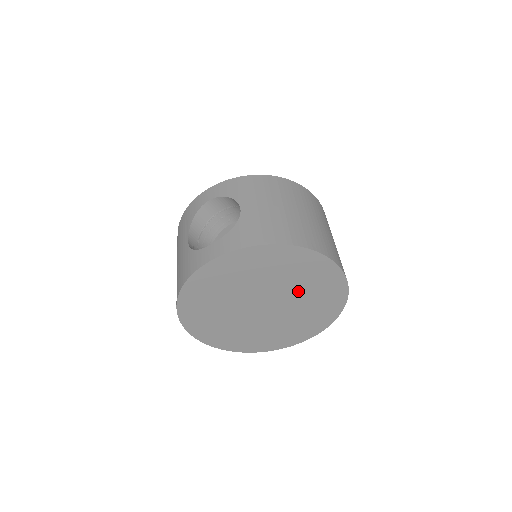
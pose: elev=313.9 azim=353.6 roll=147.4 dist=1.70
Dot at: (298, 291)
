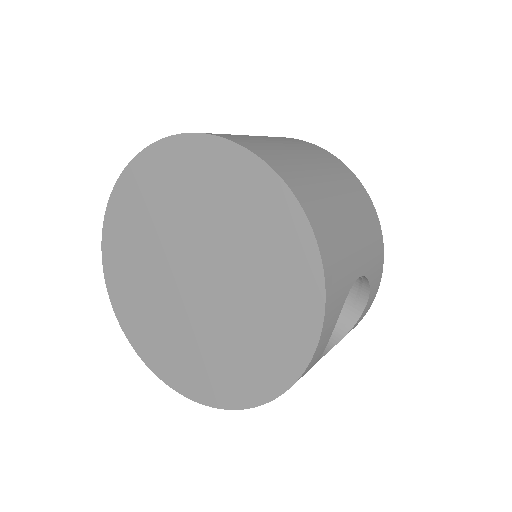
Dot at: (215, 224)
